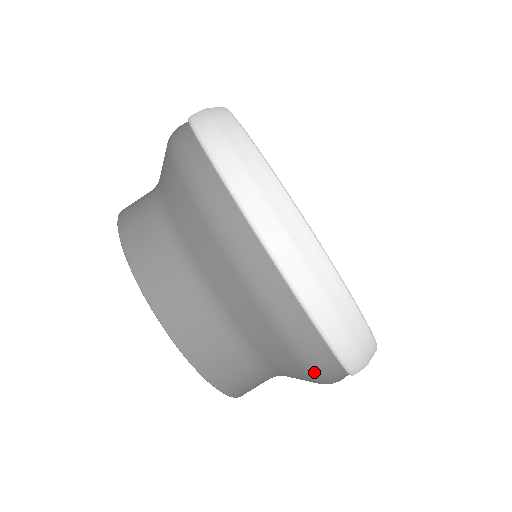
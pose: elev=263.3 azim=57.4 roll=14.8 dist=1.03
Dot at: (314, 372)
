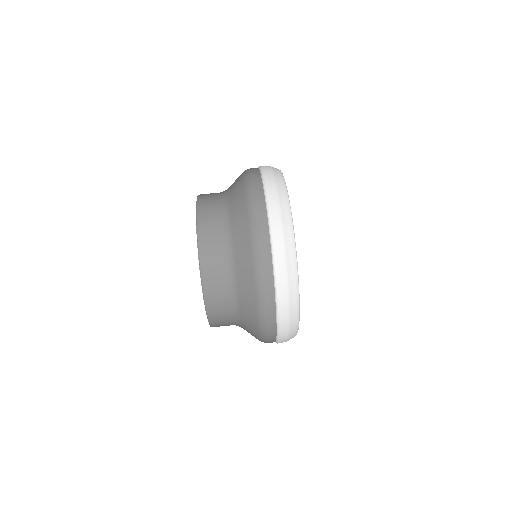
Dot at: occluded
